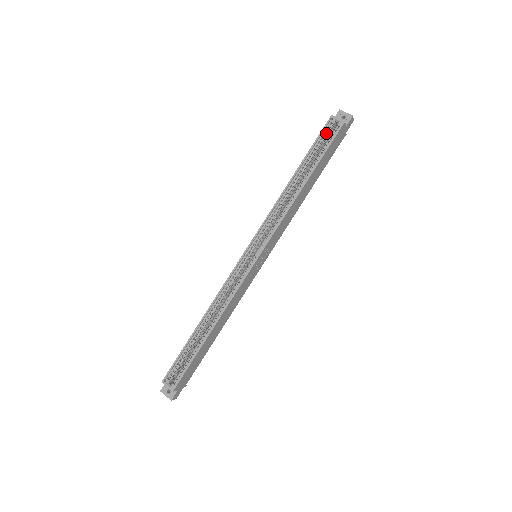
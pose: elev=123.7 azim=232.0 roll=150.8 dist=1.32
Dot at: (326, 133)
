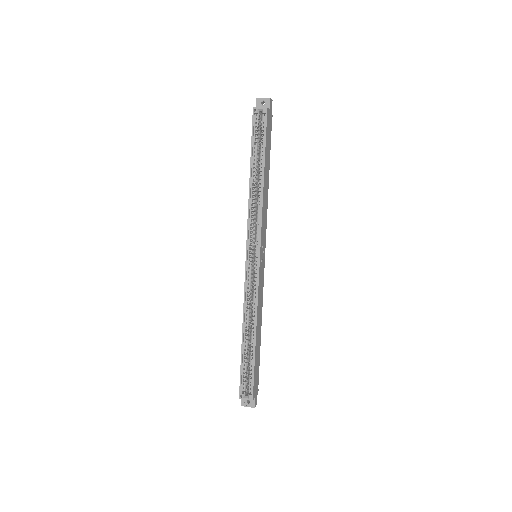
Dot at: (257, 125)
